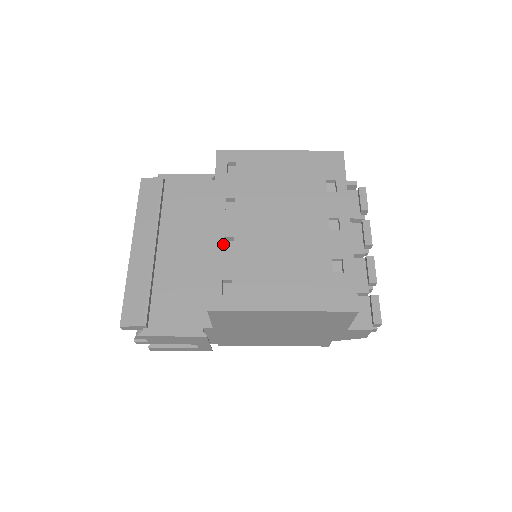
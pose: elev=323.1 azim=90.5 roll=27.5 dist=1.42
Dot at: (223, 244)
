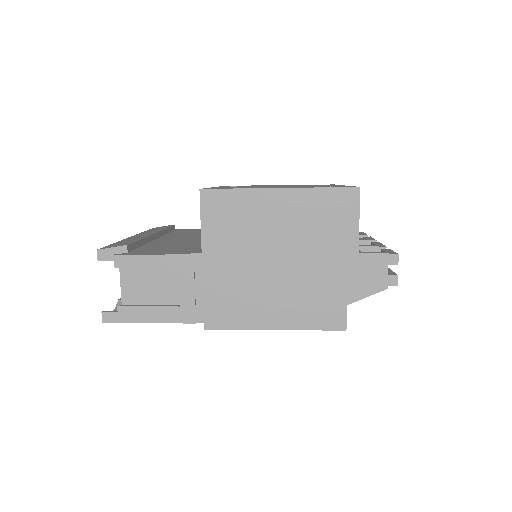
Dot at: occluded
